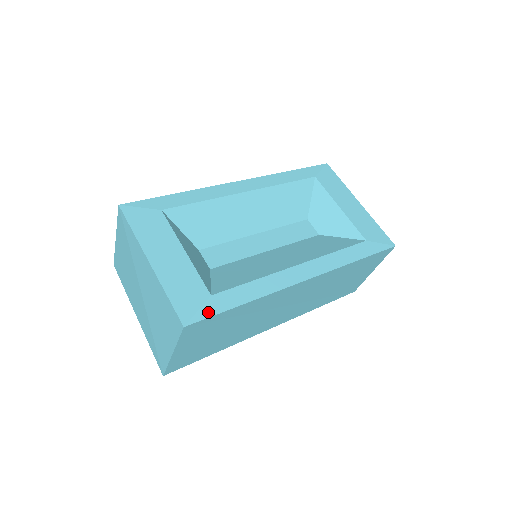
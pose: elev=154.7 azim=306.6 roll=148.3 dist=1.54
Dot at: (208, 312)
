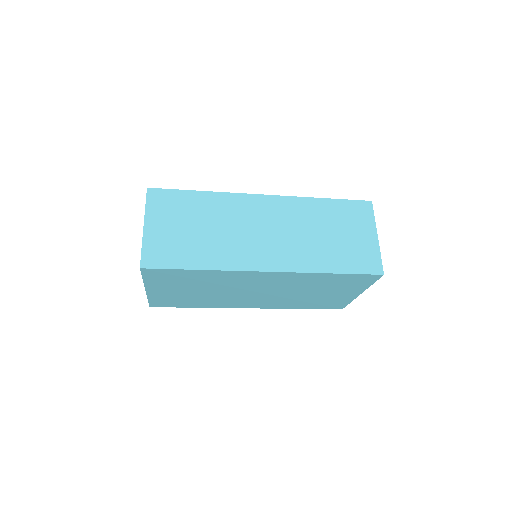
Dot at: (170, 191)
